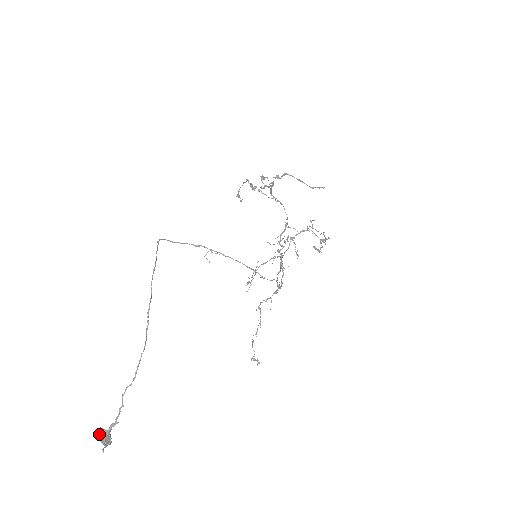
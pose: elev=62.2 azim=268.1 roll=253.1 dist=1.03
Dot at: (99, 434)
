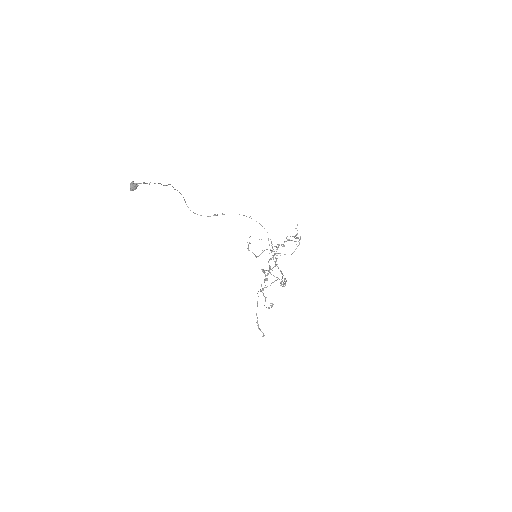
Dot at: (130, 186)
